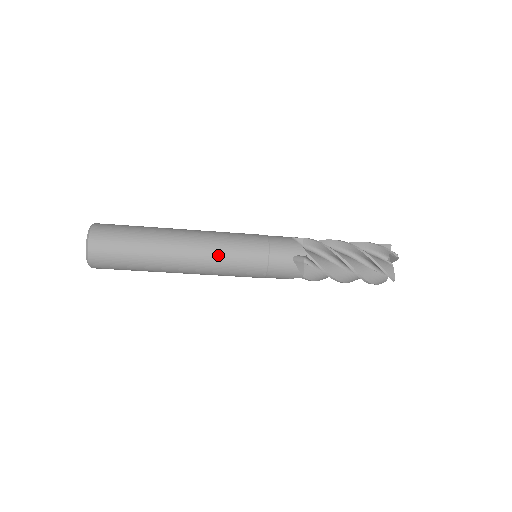
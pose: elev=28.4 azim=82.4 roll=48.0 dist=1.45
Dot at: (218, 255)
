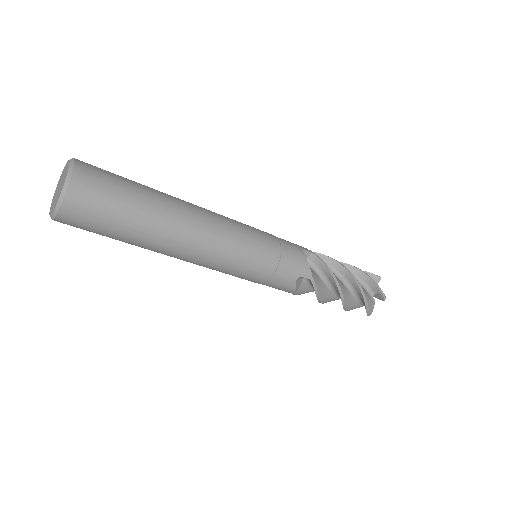
Dot at: (224, 256)
